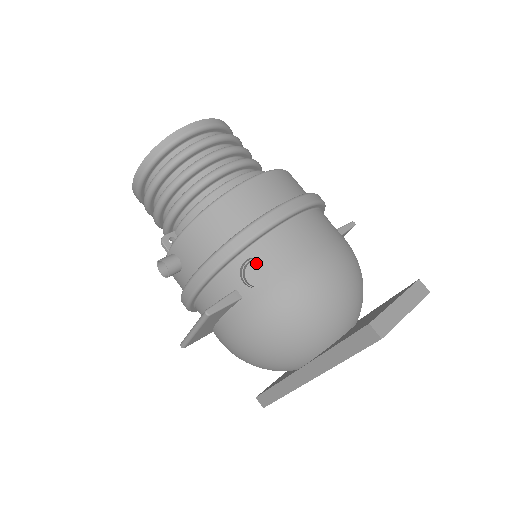
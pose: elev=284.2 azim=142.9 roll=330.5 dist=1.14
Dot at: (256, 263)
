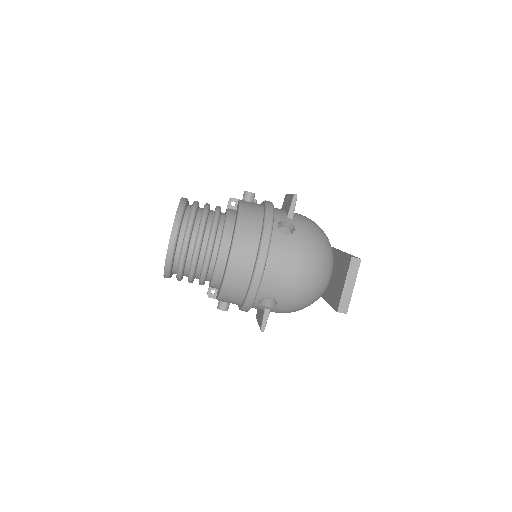
Dot at: occluded
